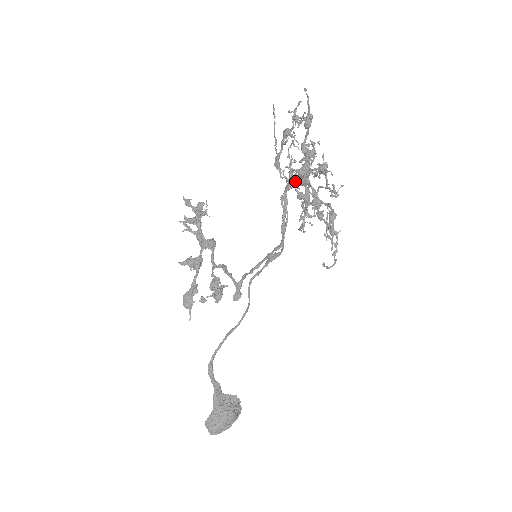
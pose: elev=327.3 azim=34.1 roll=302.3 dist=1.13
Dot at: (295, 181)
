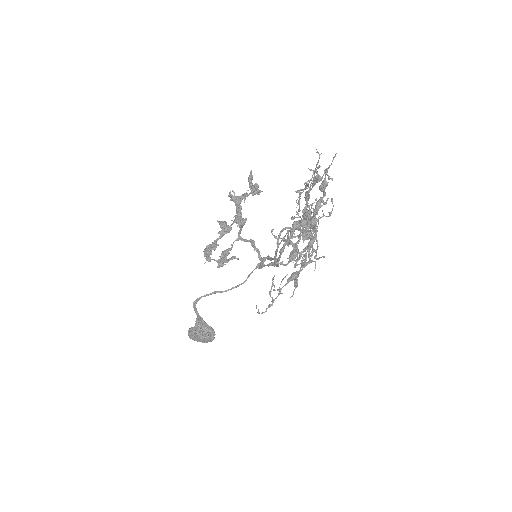
Dot at: (290, 227)
